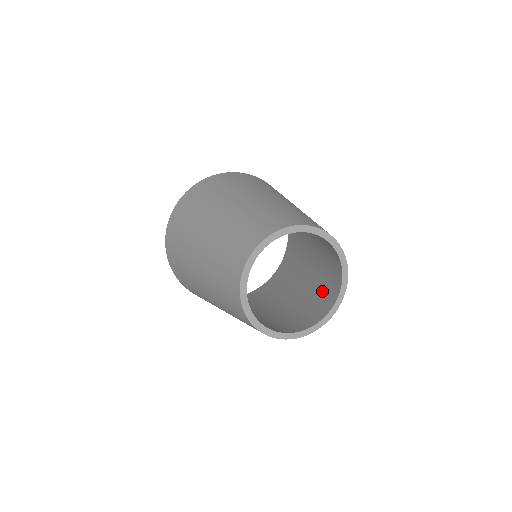
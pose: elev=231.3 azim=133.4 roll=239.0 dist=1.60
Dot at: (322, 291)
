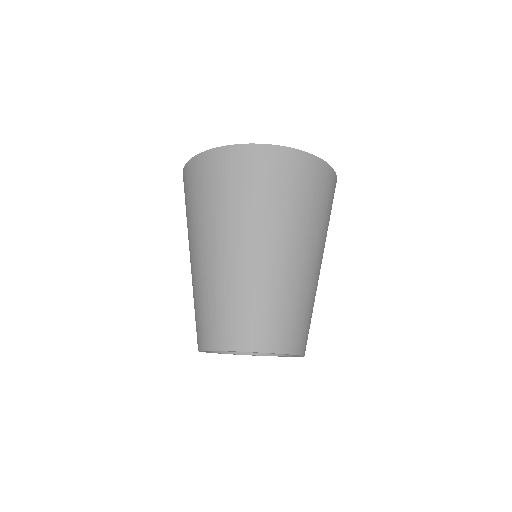
Dot at: occluded
